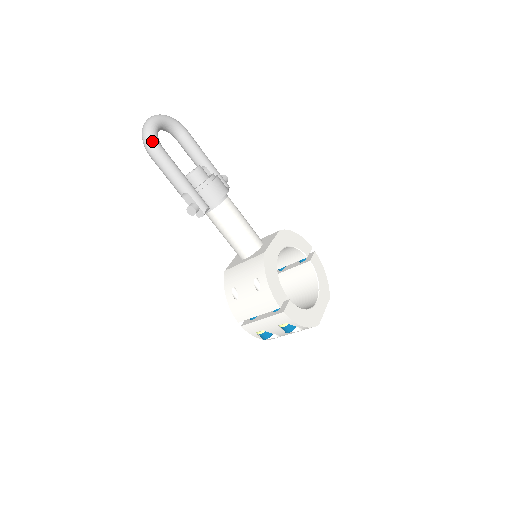
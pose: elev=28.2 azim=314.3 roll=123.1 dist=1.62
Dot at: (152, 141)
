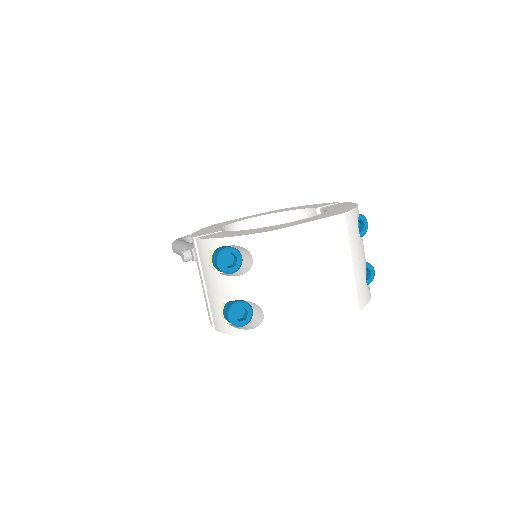
Dot at: occluded
